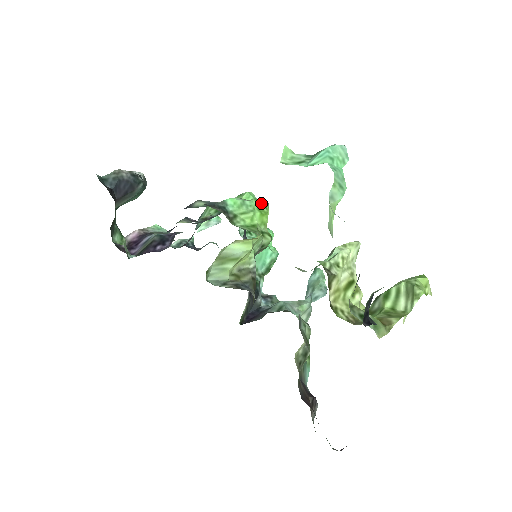
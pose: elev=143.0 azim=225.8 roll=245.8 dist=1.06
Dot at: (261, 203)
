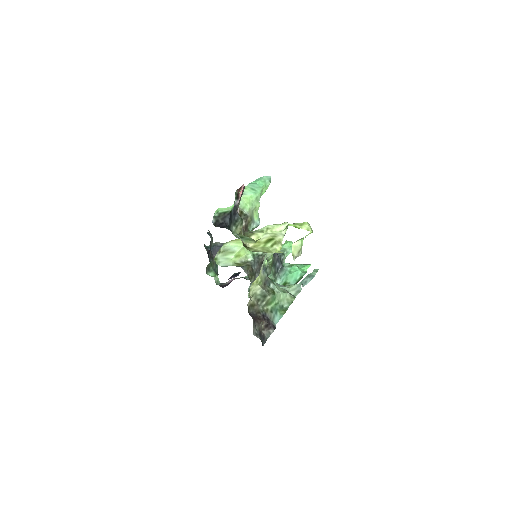
Dot at: occluded
